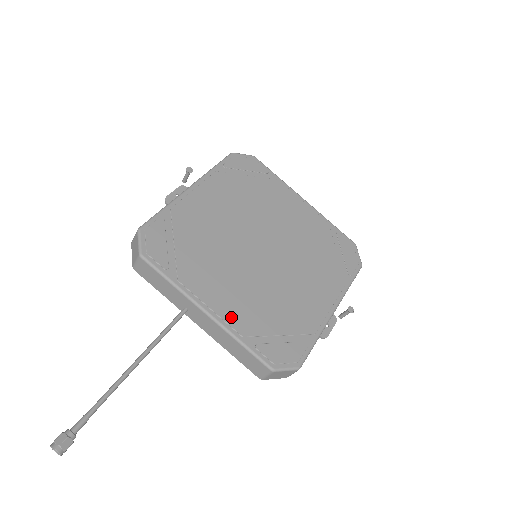
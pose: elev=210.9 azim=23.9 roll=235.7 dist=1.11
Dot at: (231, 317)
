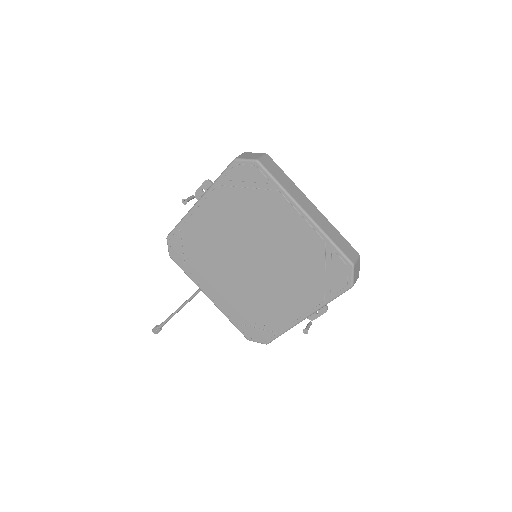
Dot at: (223, 305)
